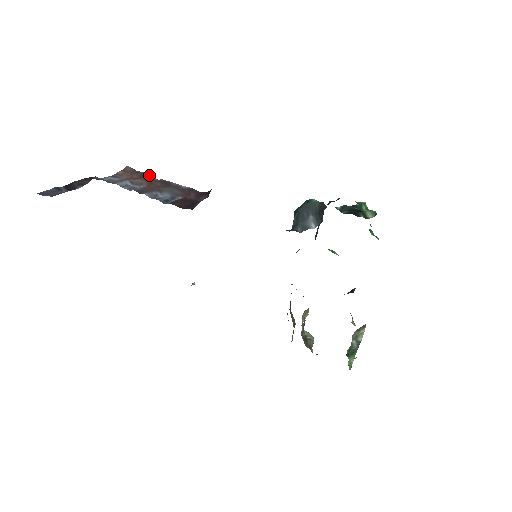
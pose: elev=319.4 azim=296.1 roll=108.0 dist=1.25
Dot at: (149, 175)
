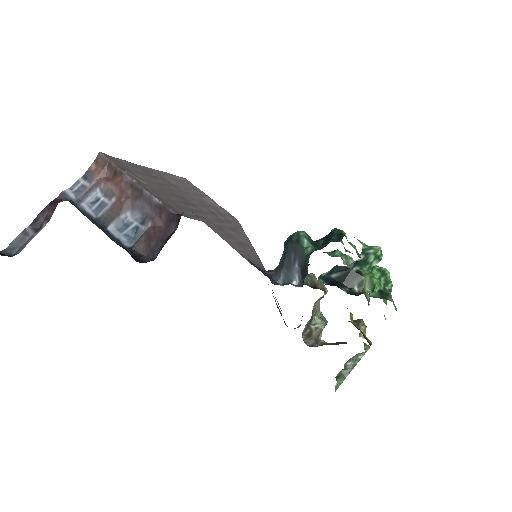
Dot at: (121, 174)
